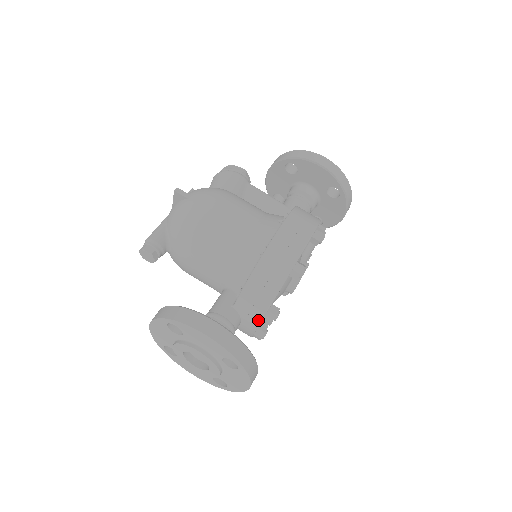
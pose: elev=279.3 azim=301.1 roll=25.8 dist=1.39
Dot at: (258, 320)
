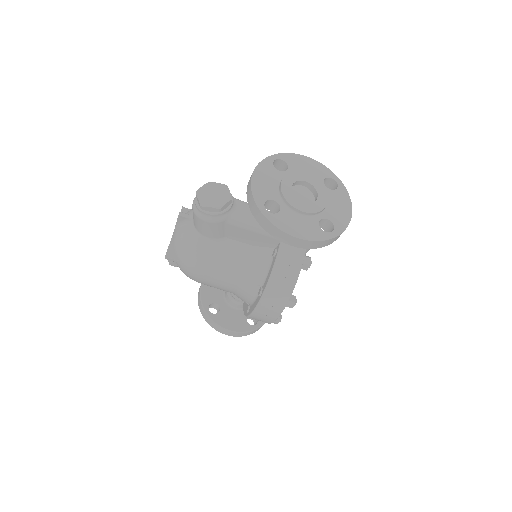
Dot at: occluded
